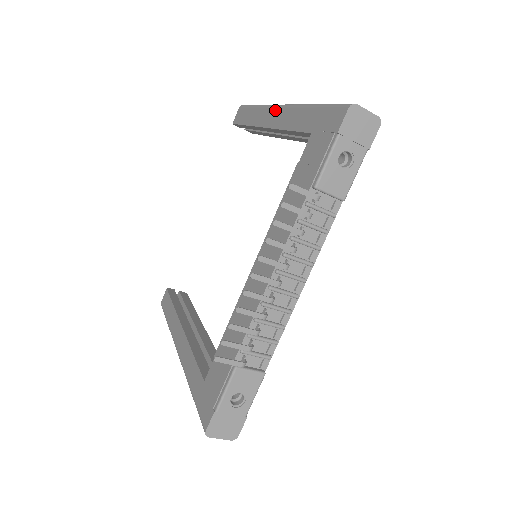
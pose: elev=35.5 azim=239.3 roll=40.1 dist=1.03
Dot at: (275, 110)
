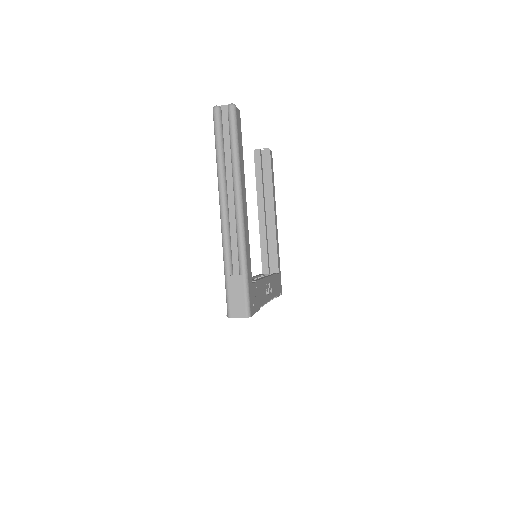
Dot at: (220, 210)
